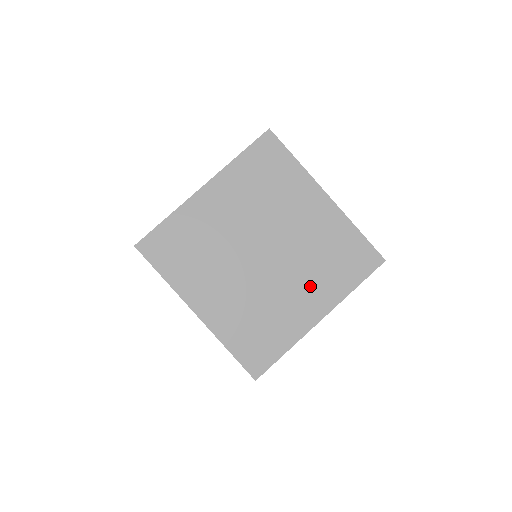
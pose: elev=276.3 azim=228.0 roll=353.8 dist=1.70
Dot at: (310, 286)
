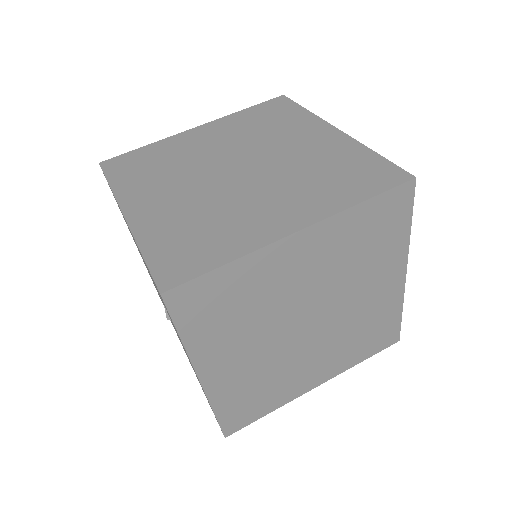
Dot at: (291, 197)
